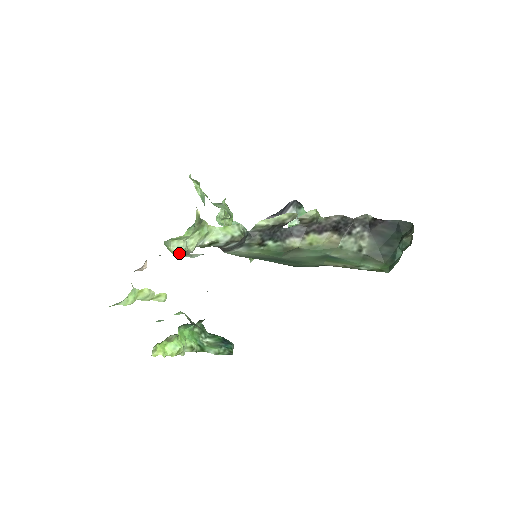
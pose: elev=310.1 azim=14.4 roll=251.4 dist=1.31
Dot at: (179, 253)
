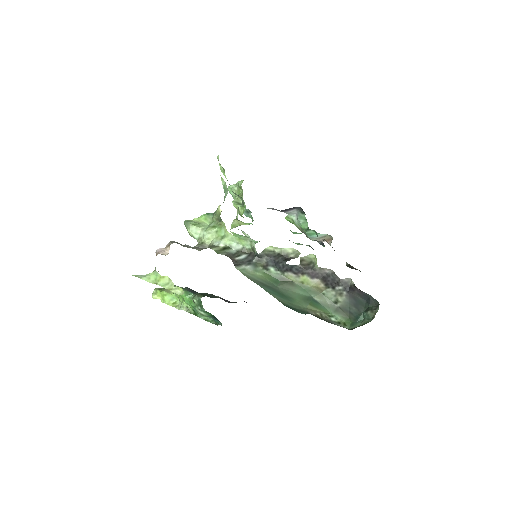
Dot at: (195, 238)
